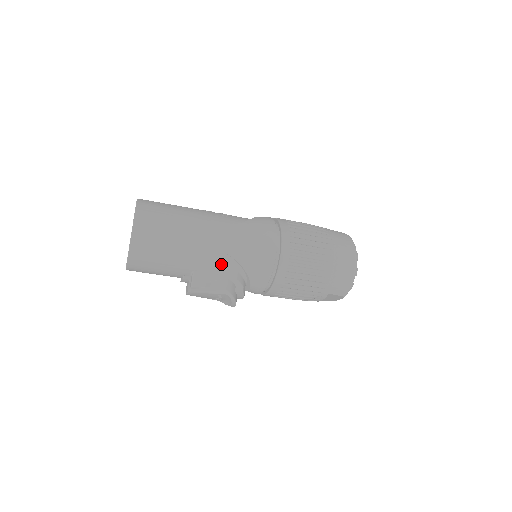
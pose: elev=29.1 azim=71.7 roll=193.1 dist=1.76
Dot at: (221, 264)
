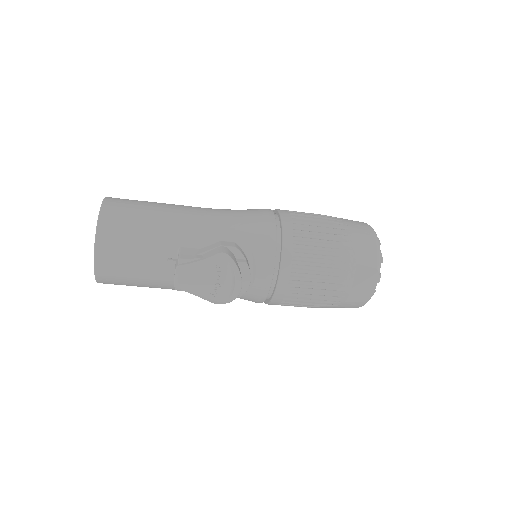
Dot at: (212, 234)
